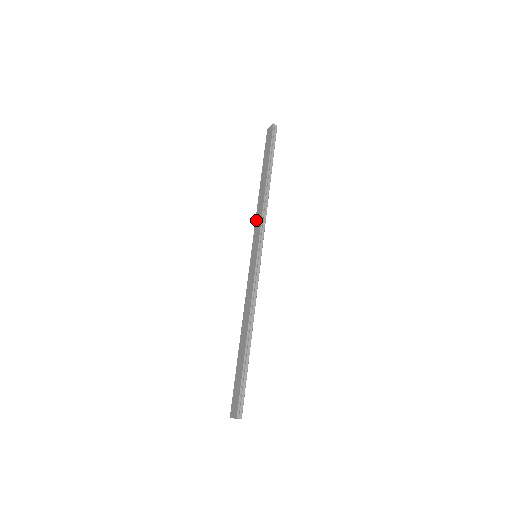
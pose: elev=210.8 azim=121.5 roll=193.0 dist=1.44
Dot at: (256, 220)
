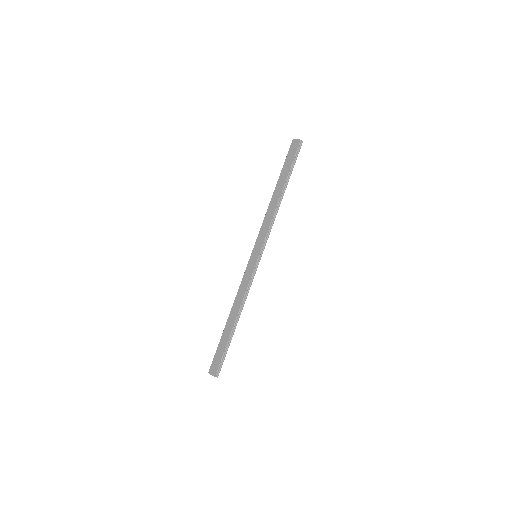
Dot at: (263, 224)
